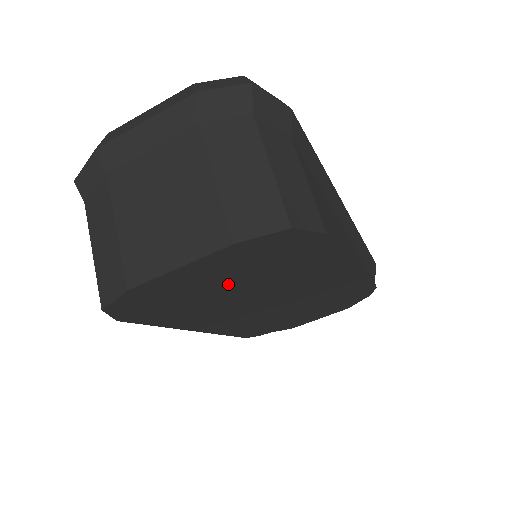
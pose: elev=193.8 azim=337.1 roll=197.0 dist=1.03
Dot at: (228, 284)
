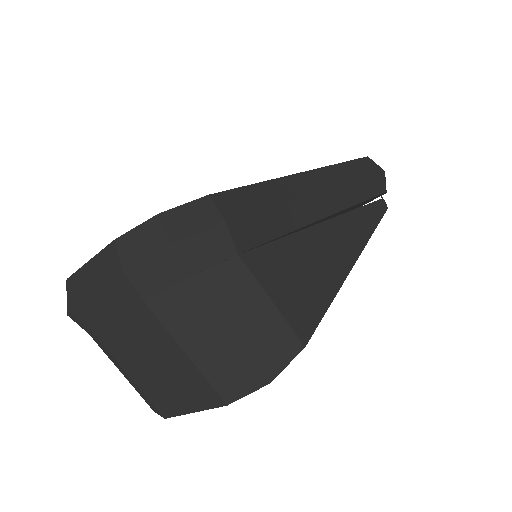
Dot at: occluded
